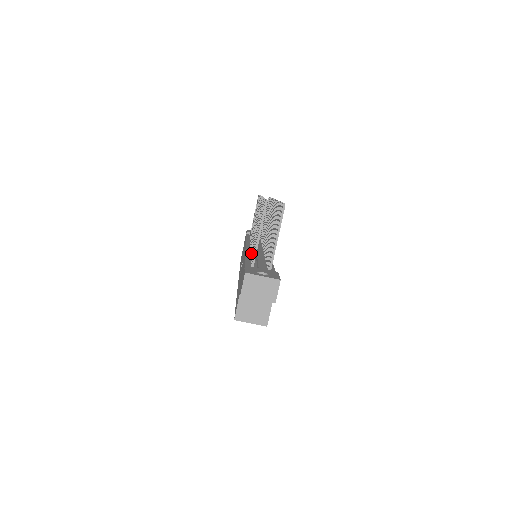
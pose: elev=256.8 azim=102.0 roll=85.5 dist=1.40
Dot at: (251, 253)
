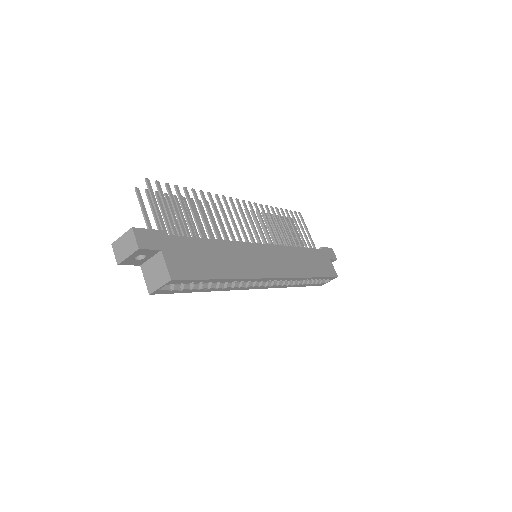
Dot at: occluded
